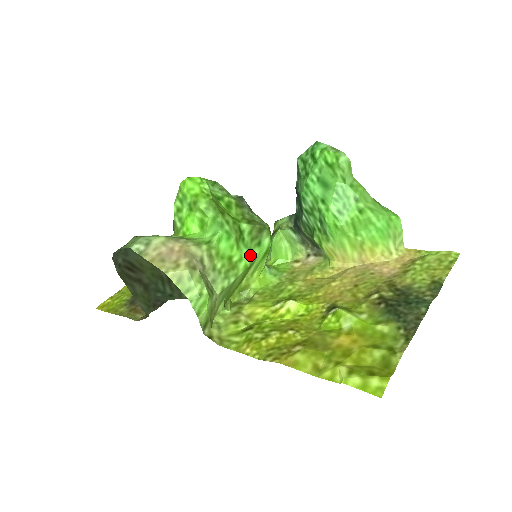
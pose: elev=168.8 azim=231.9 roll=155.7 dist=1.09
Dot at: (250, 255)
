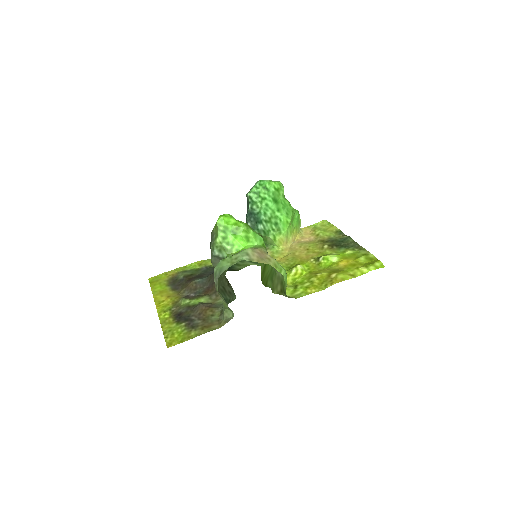
Dot at: occluded
